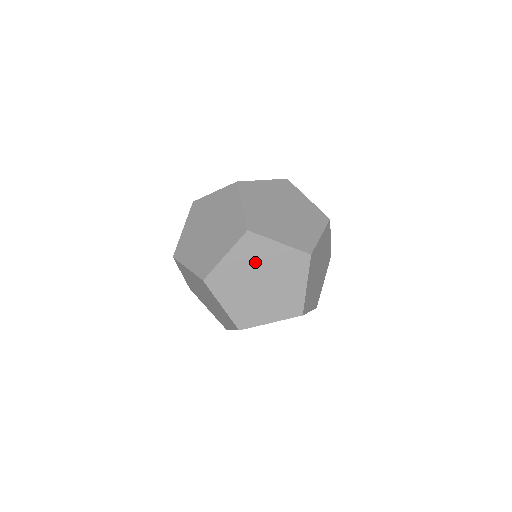
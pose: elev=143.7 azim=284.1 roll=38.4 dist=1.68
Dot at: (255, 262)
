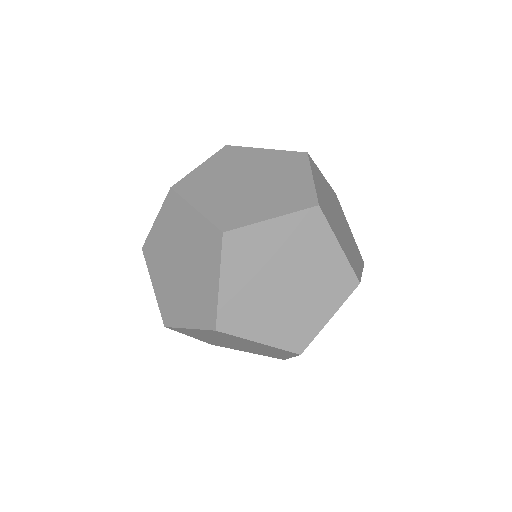
Dot at: (227, 339)
